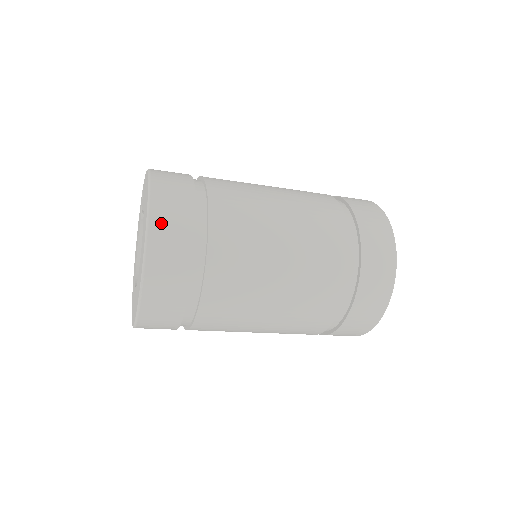
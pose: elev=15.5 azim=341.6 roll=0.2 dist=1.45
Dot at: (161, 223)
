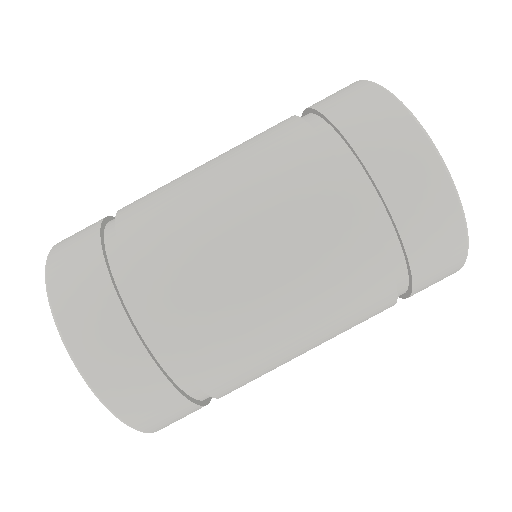
Dot at: (62, 247)
